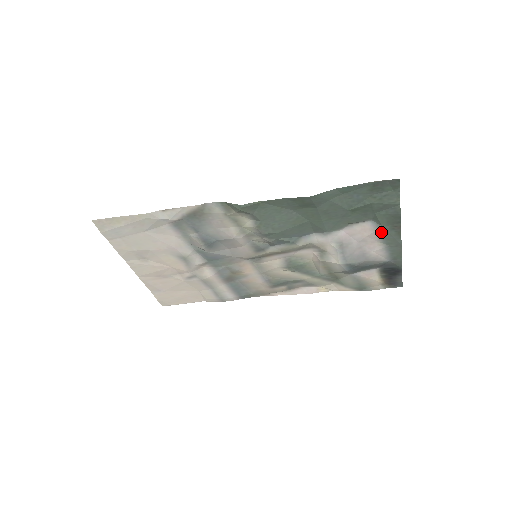
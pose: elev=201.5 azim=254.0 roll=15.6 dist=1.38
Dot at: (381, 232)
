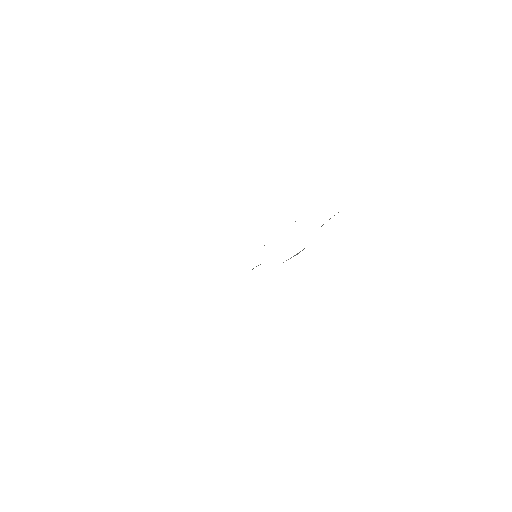
Dot at: occluded
